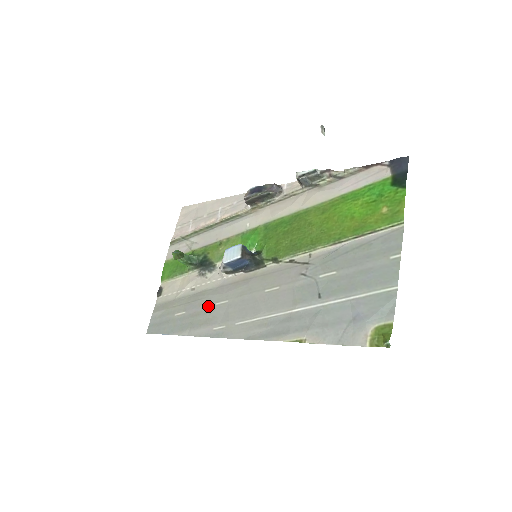
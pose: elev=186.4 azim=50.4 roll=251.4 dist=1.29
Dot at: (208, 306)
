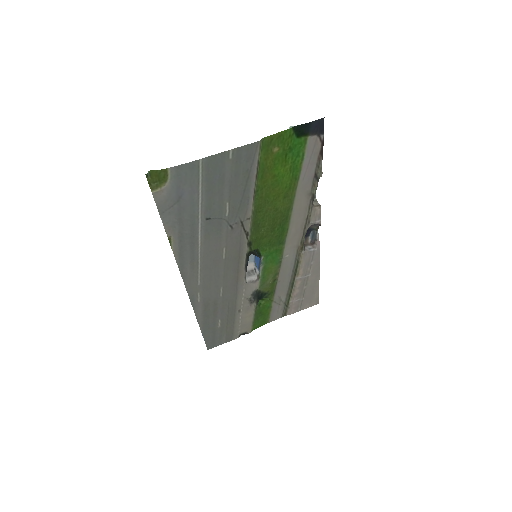
Dot at: (220, 302)
